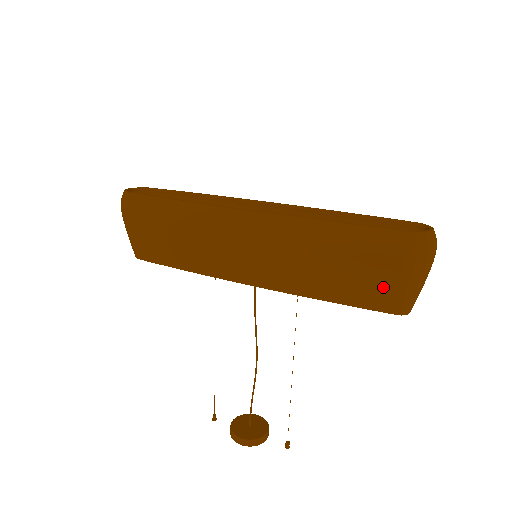
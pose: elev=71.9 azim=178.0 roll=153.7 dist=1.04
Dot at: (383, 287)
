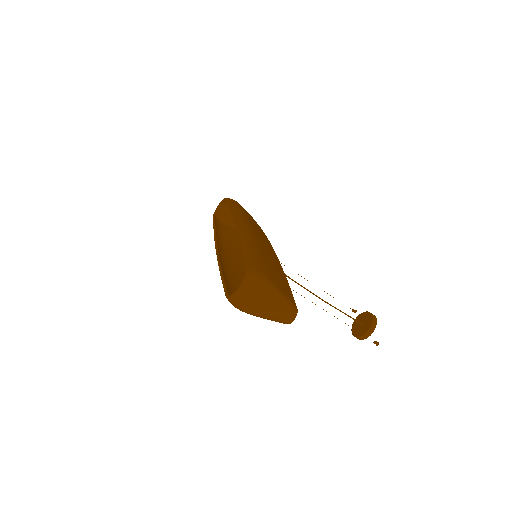
Dot at: occluded
